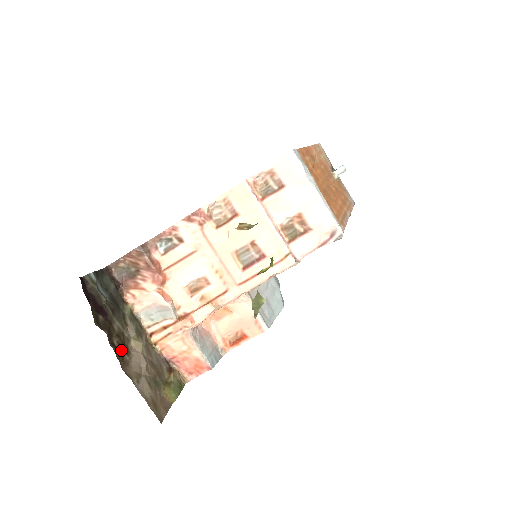
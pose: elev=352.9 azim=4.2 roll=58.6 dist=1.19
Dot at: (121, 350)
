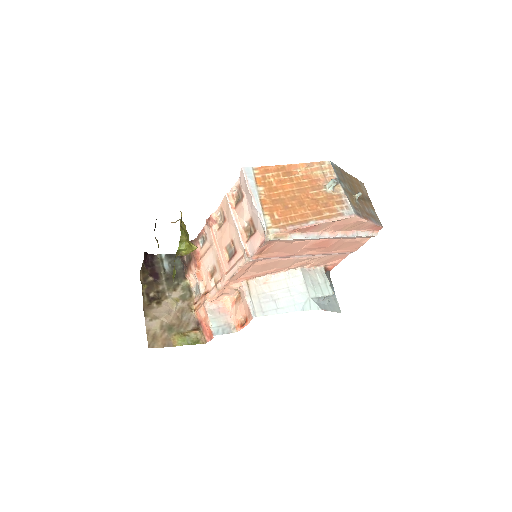
Dot at: (153, 300)
